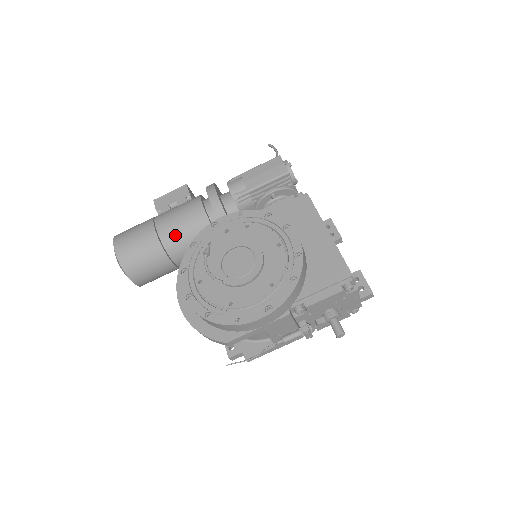
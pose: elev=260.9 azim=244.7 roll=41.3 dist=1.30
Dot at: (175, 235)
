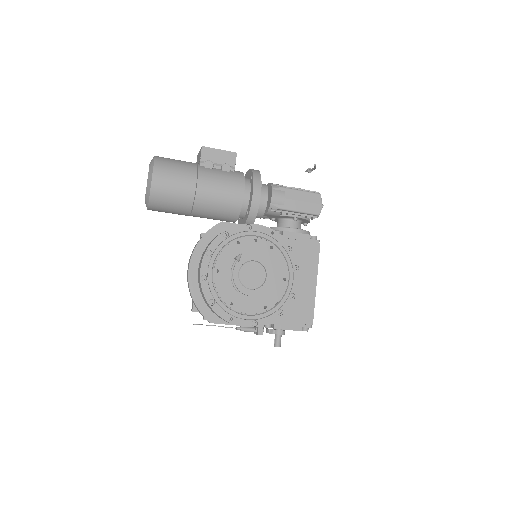
Dot at: (209, 202)
